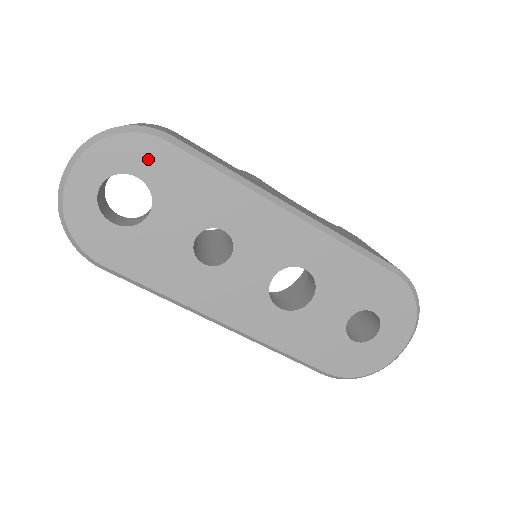
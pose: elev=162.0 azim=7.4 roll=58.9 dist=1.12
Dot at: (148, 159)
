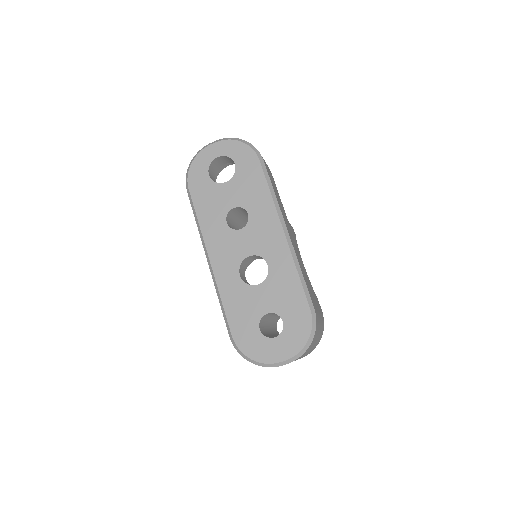
Dot at: (246, 160)
